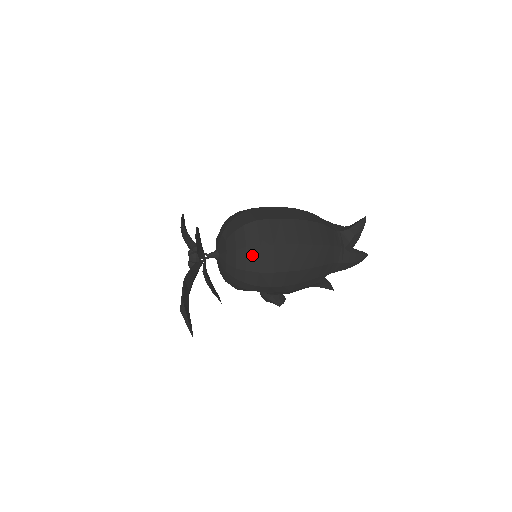
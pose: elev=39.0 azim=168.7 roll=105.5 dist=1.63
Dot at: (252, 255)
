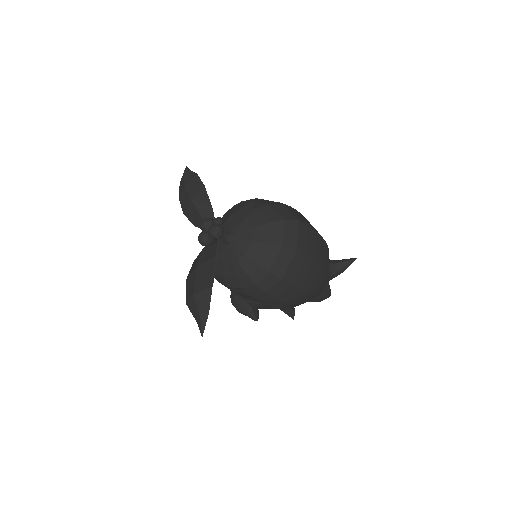
Dot at: (284, 257)
